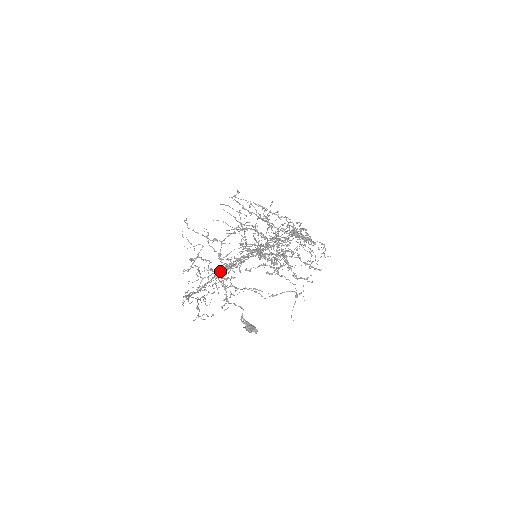
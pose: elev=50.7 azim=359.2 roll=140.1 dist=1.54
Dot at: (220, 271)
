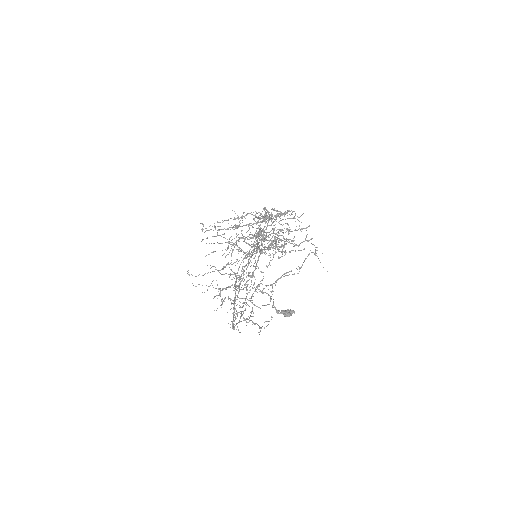
Dot at: (247, 285)
